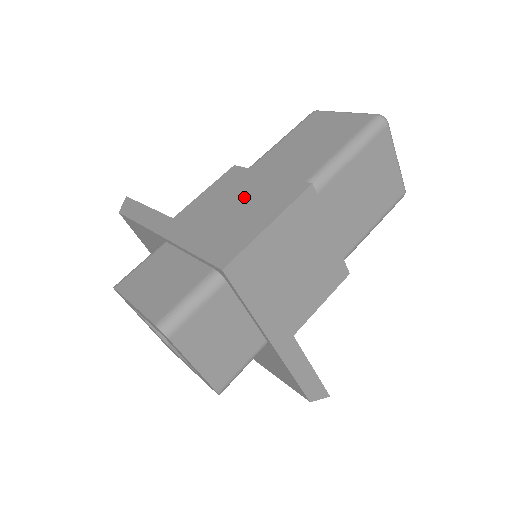
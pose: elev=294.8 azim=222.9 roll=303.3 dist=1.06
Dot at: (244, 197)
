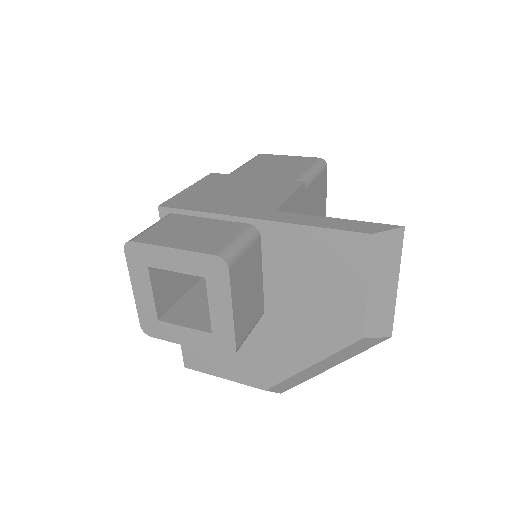
Dot at: occluded
